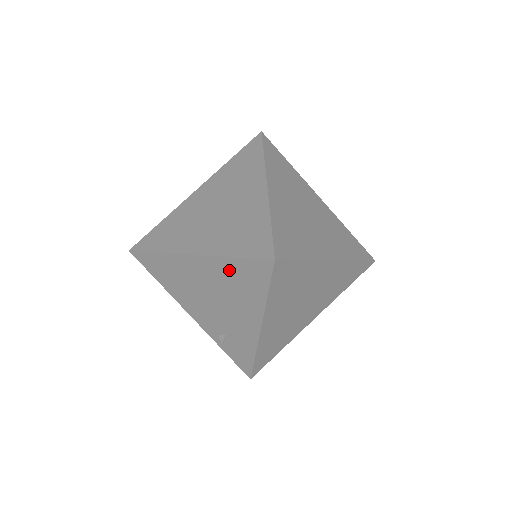
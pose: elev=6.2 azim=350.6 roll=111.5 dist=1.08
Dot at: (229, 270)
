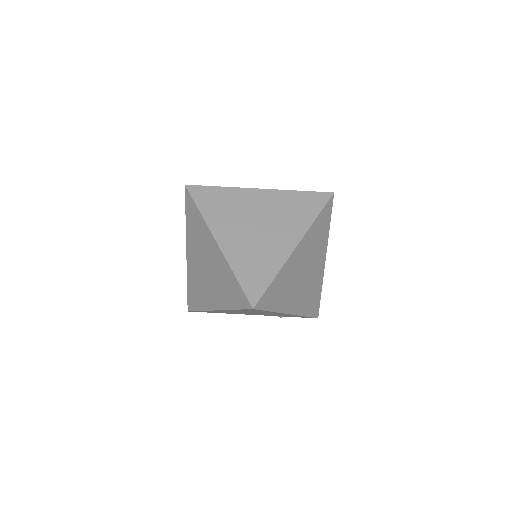
Dot at: occluded
